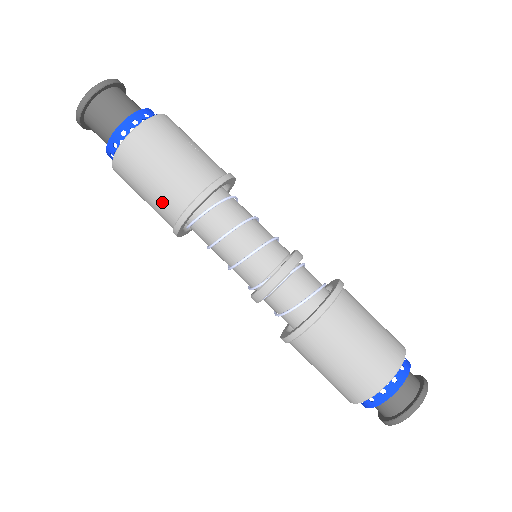
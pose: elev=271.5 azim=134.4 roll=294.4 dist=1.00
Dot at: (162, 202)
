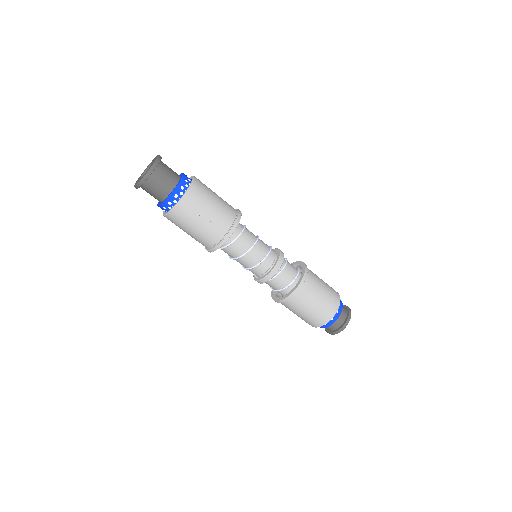
Dot at: occluded
